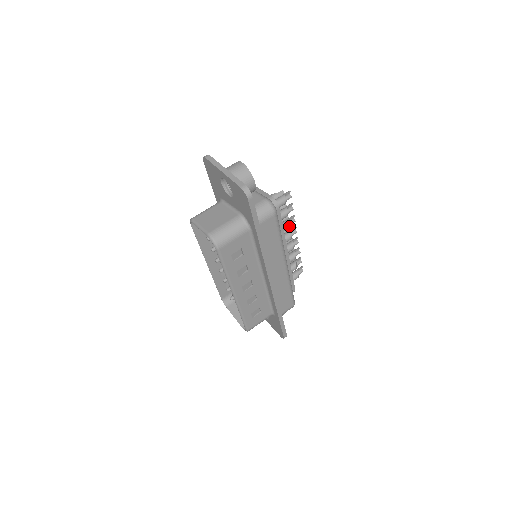
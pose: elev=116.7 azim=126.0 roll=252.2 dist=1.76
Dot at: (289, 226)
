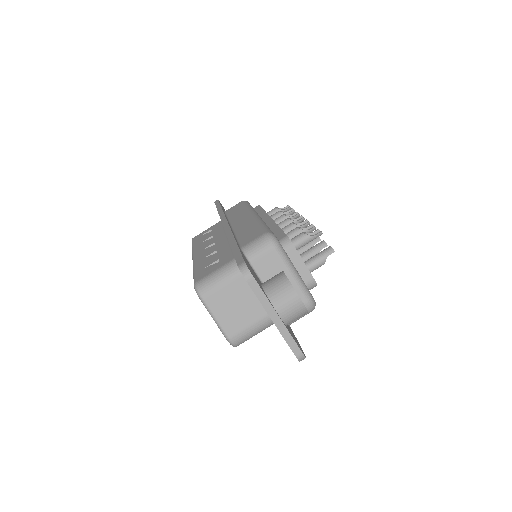
Dot at: occluded
